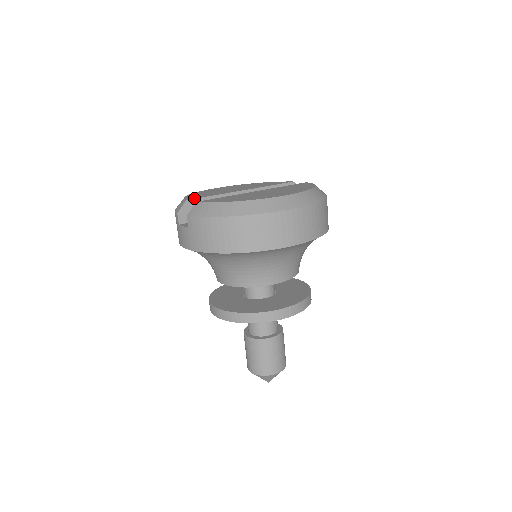
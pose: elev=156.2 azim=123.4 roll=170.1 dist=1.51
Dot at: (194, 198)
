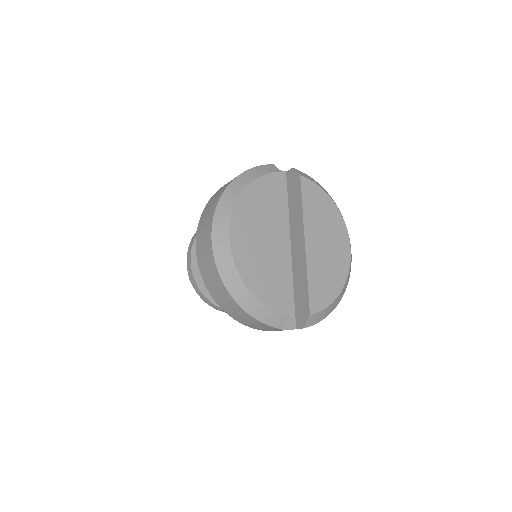
Dot at: (287, 305)
